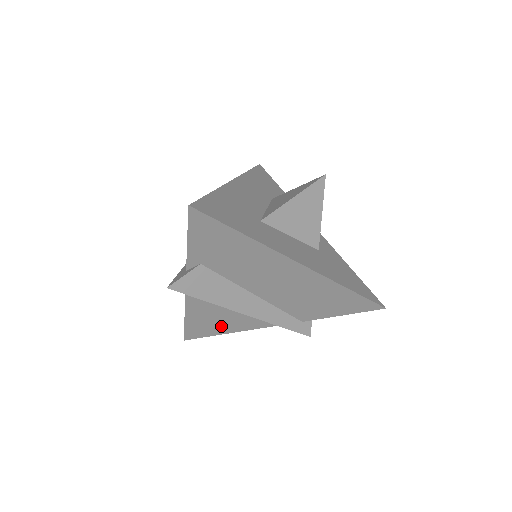
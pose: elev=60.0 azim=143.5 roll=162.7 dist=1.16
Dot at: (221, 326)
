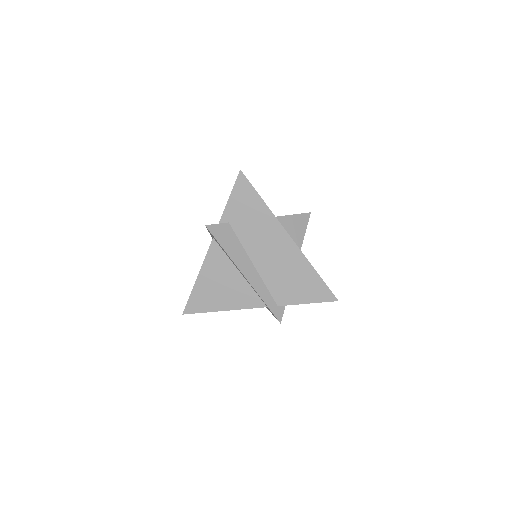
Dot at: (217, 300)
